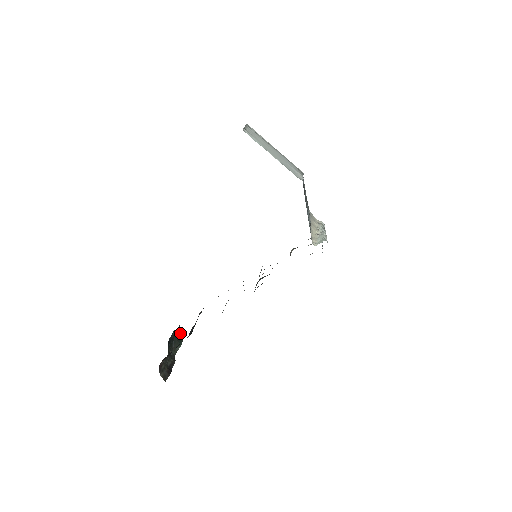
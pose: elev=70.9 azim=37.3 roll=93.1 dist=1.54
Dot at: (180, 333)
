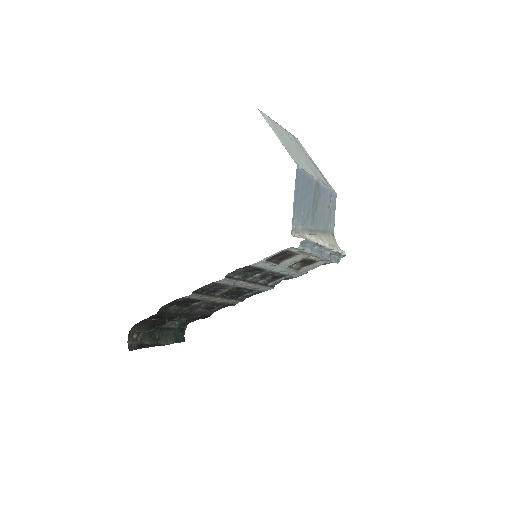
Dot at: occluded
